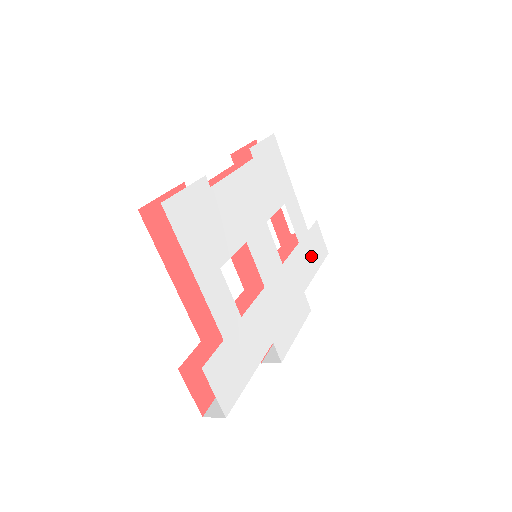
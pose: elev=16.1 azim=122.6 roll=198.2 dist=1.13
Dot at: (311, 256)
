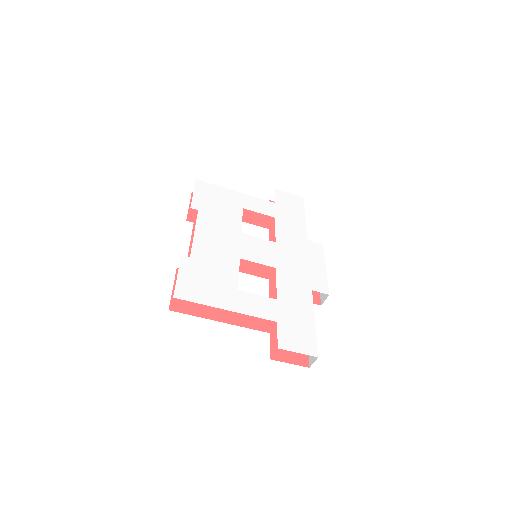
Dot at: (292, 214)
